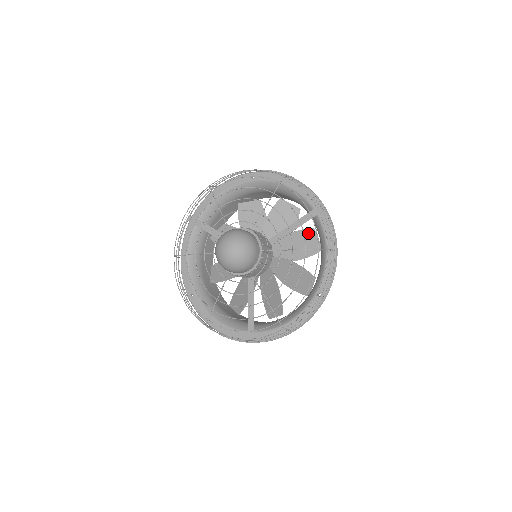
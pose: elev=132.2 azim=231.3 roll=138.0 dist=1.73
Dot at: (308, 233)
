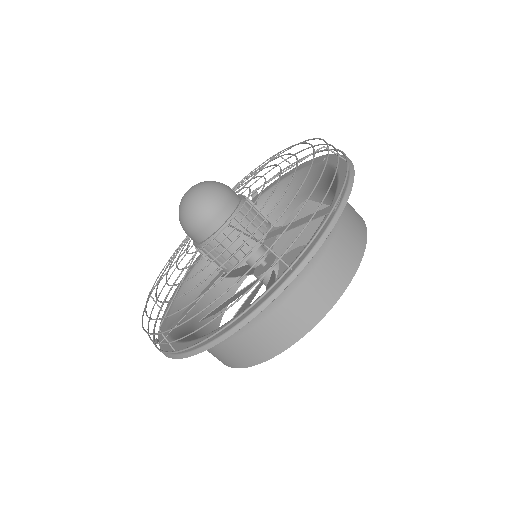
Dot at: occluded
